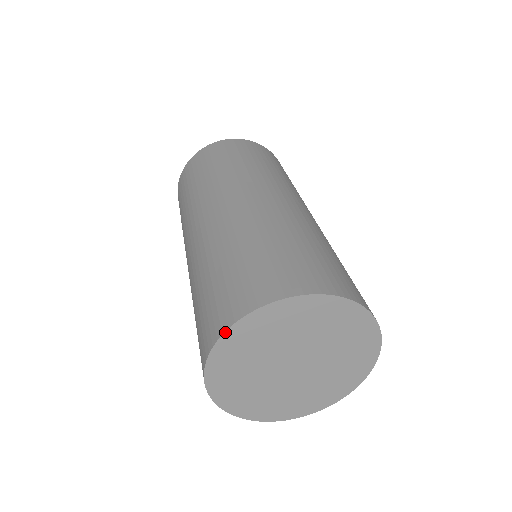
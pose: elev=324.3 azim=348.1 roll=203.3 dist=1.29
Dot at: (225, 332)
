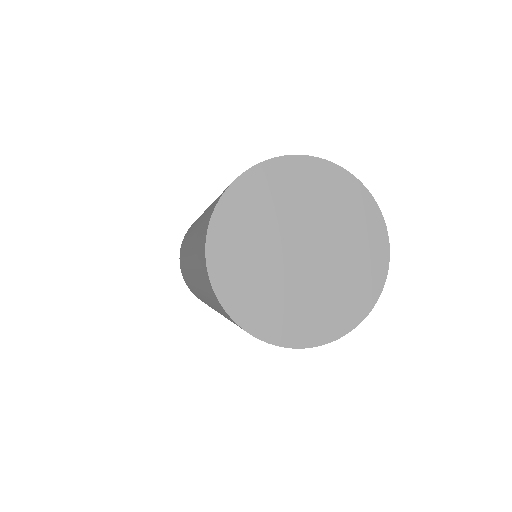
Dot at: (296, 155)
